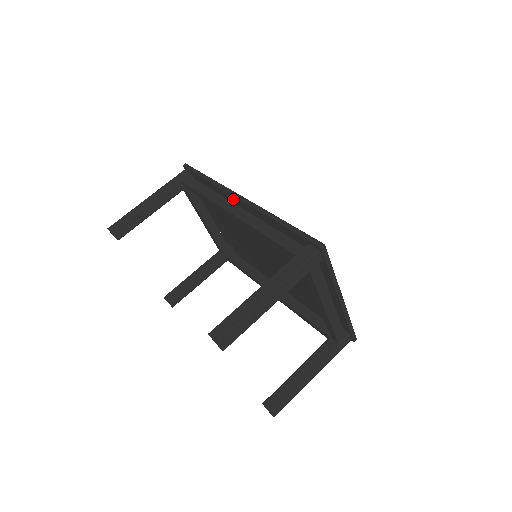
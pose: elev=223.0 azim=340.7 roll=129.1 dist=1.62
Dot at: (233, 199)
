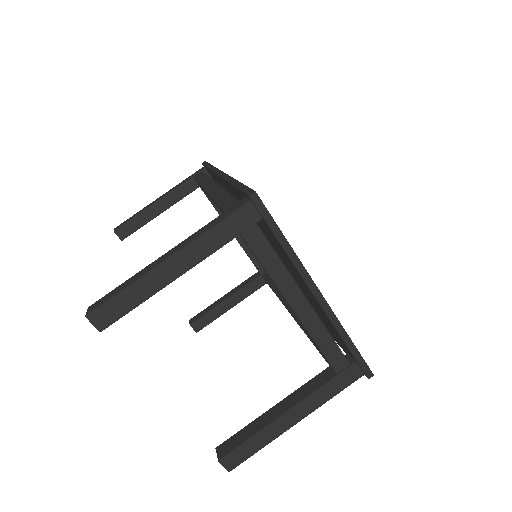
Dot at: (219, 179)
